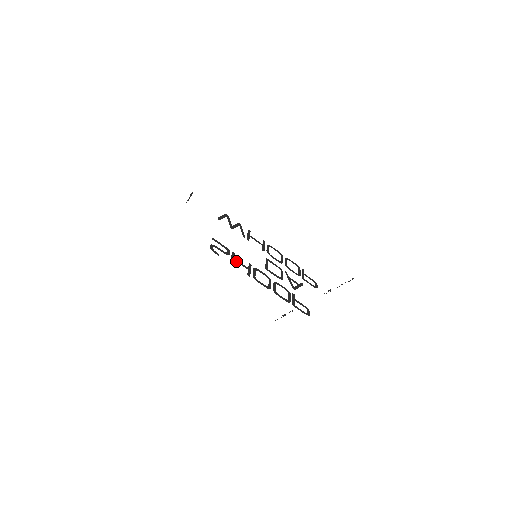
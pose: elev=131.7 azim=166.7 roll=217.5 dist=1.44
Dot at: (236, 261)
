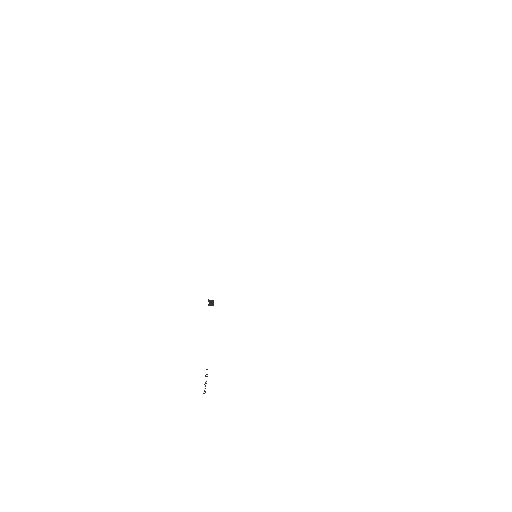
Dot at: occluded
